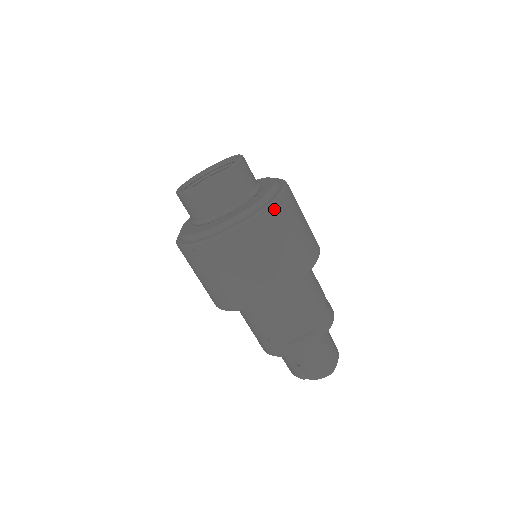
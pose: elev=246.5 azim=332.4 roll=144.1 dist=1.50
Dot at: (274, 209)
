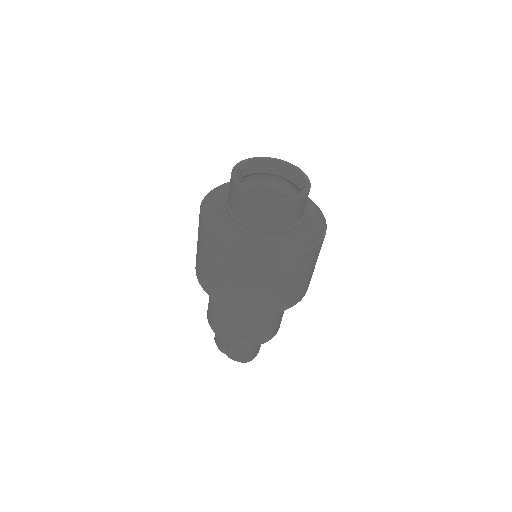
Dot at: (309, 254)
